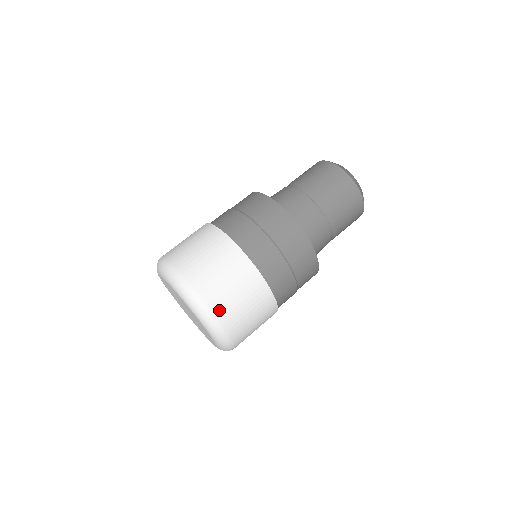
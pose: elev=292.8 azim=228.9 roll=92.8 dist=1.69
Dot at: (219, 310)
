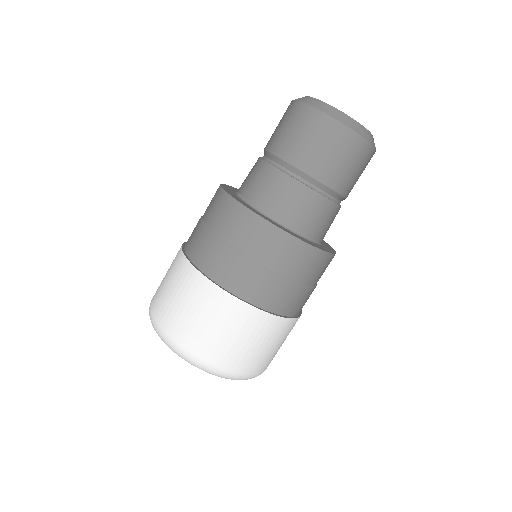
Dot at: occluded
